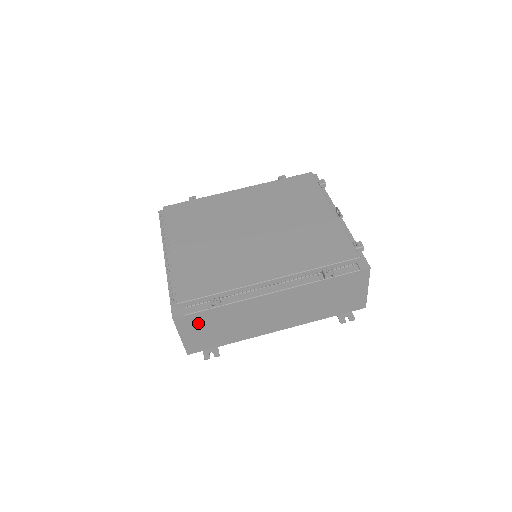
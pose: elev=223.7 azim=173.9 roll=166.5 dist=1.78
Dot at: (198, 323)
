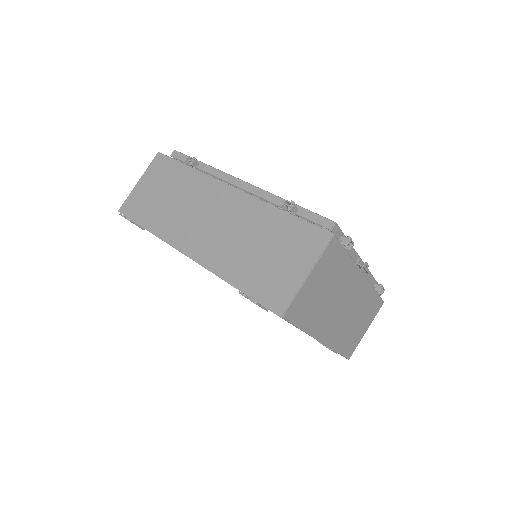
Dot at: (162, 174)
